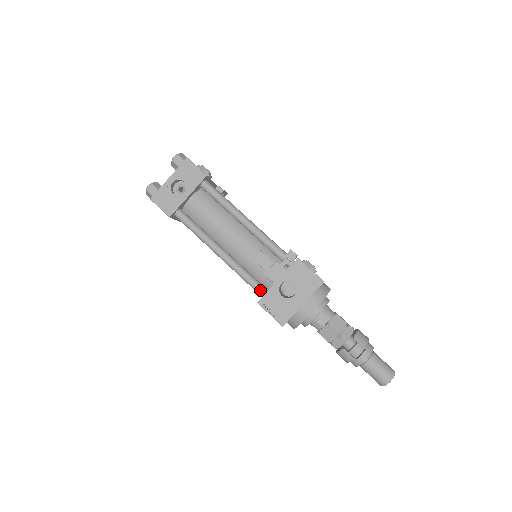
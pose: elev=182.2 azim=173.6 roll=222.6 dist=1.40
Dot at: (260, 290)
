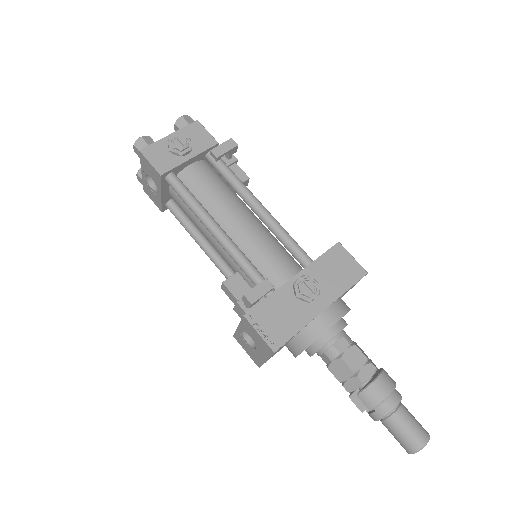
Dot at: occluded
